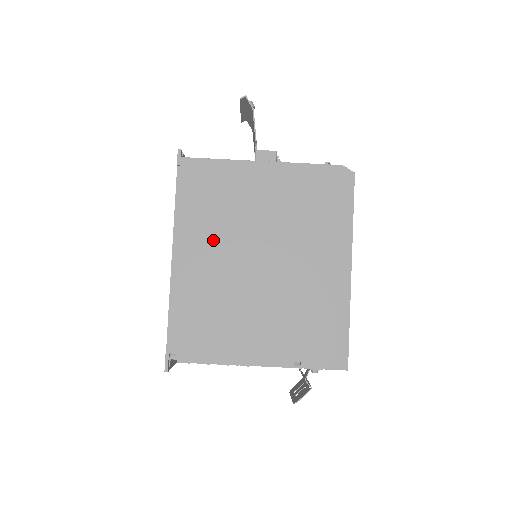
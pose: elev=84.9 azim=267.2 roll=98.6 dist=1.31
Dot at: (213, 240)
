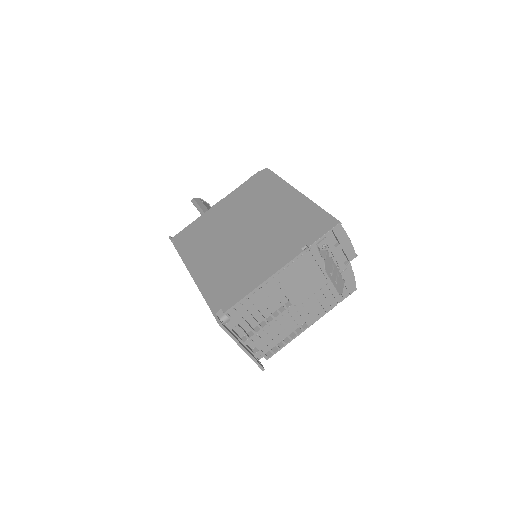
Dot at: (209, 248)
